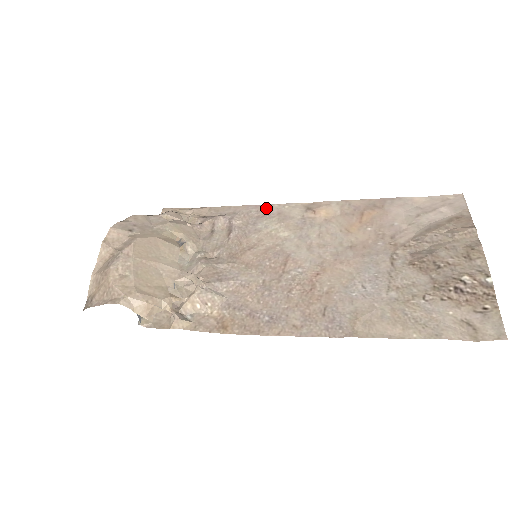
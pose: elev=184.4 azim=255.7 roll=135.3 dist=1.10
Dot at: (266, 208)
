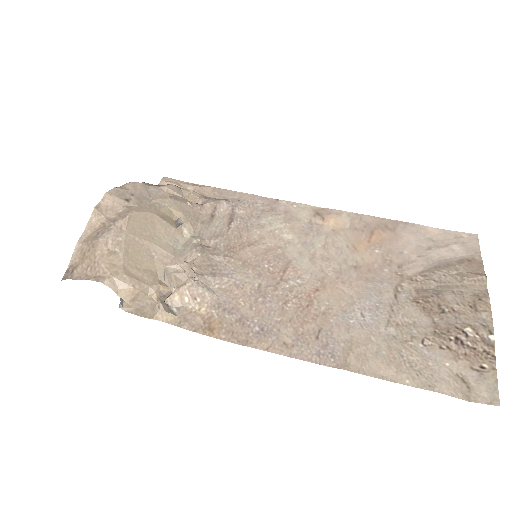
Dot at: (273, 202)
